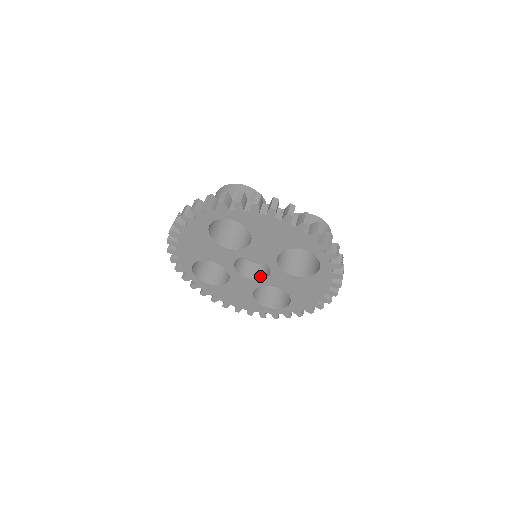
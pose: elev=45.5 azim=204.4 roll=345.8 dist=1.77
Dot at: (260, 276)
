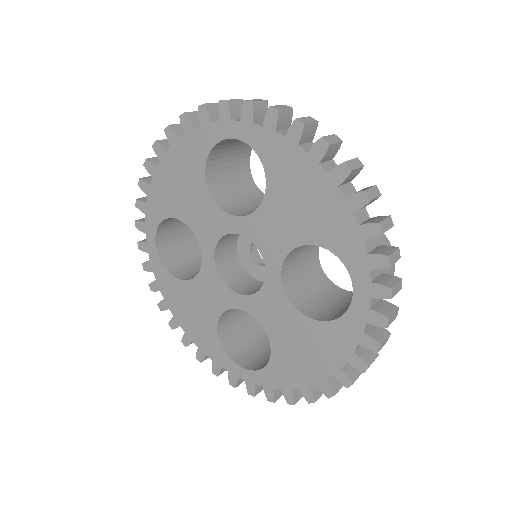
Dot at: (244, 290)
